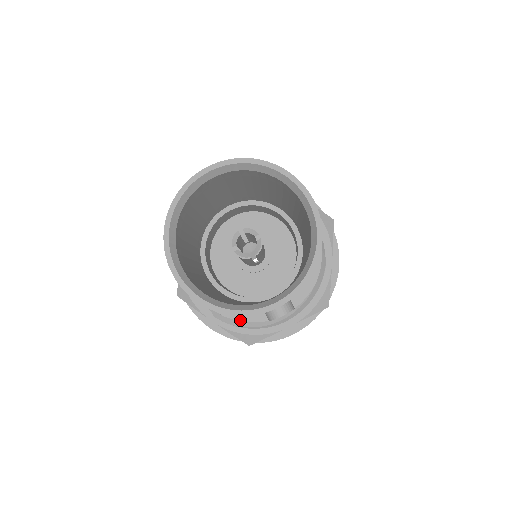
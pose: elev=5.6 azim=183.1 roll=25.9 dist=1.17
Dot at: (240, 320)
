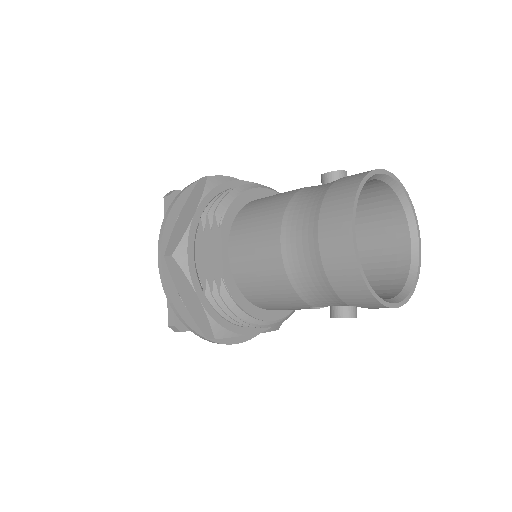
Dot at: (243, 309)
